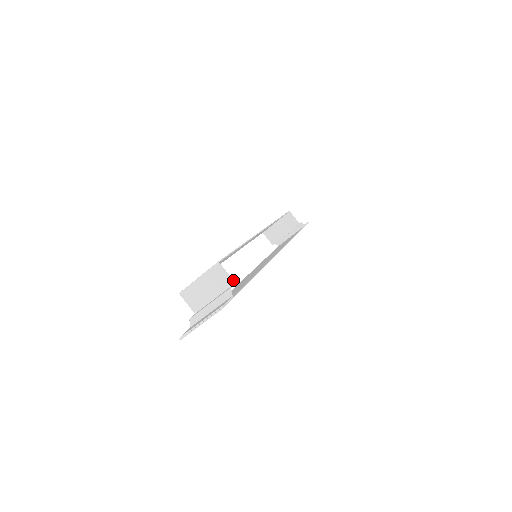
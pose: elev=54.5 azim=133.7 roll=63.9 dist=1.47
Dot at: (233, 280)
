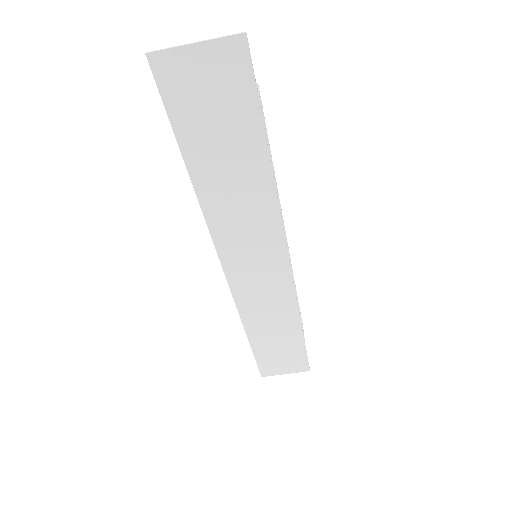
Dot at: occluded
